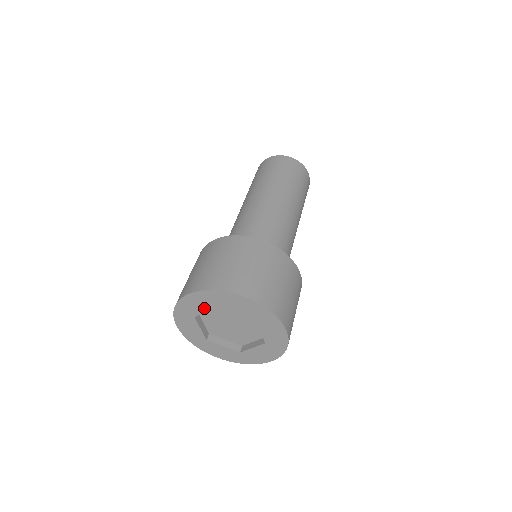
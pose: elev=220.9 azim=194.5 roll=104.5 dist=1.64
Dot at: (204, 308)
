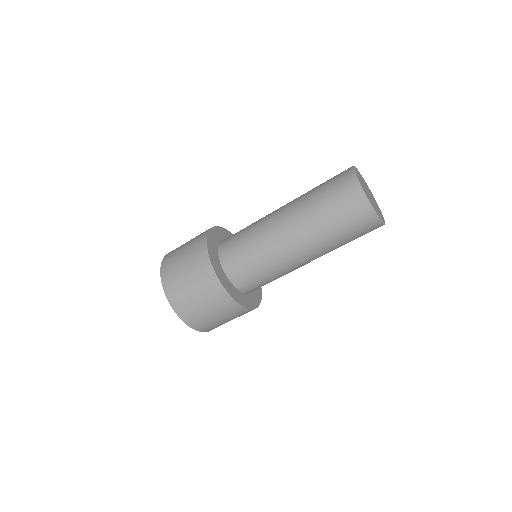
Dot at: occluded
